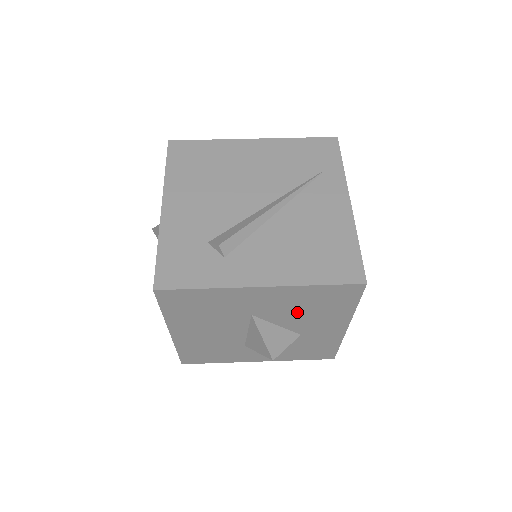
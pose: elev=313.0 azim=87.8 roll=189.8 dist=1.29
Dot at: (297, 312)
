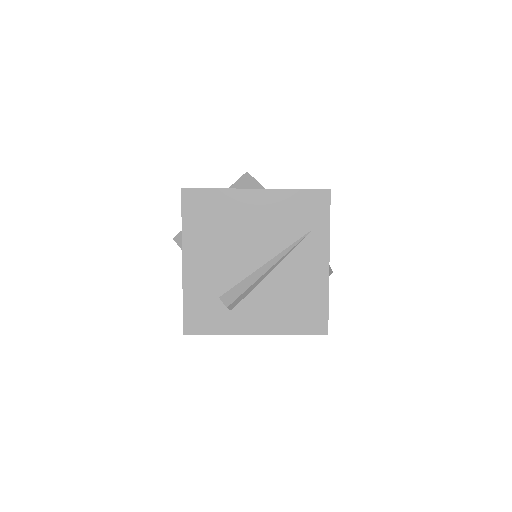
Dot at: occluded
